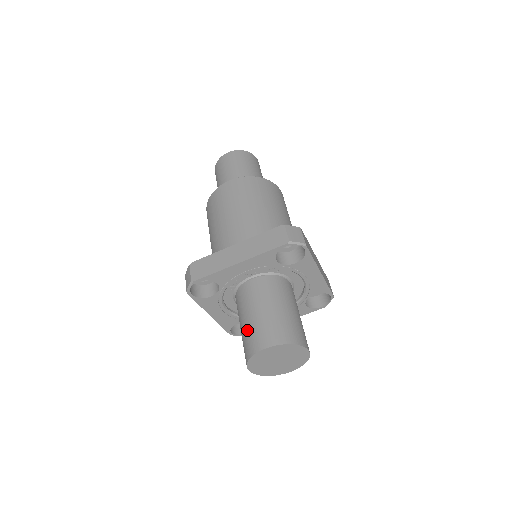
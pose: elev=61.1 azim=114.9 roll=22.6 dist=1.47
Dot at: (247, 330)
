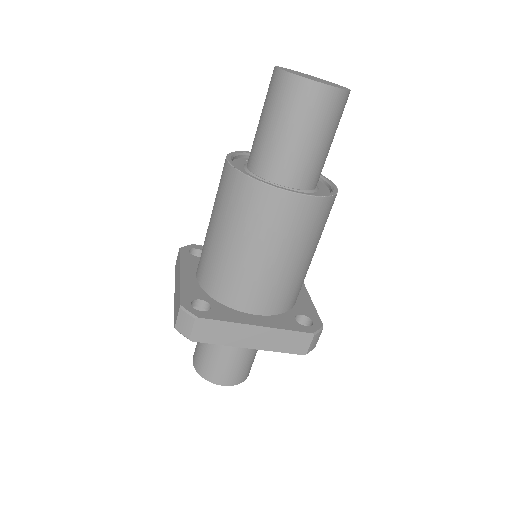
Dot at: (214, 360)
